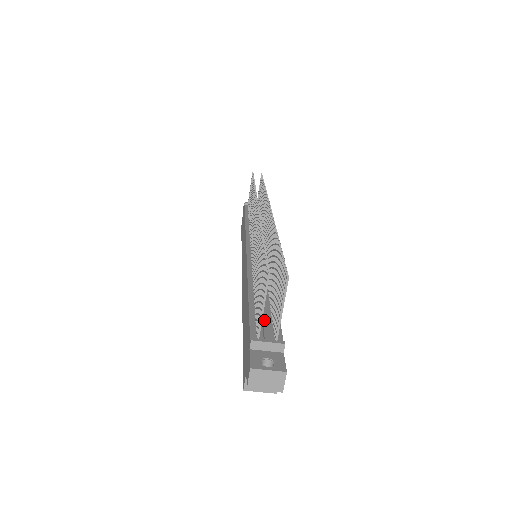
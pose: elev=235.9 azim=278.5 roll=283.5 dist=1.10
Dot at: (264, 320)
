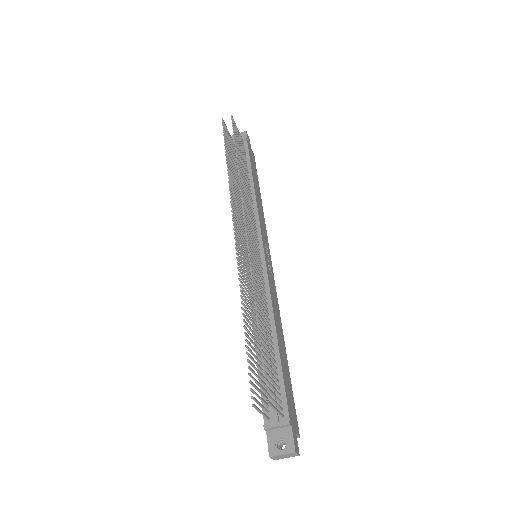
Dot at: occluded
